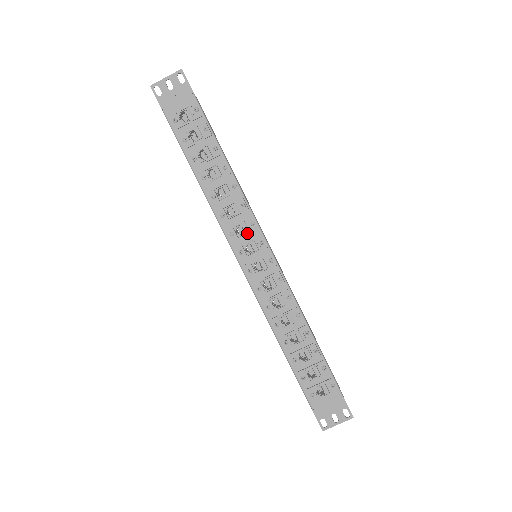
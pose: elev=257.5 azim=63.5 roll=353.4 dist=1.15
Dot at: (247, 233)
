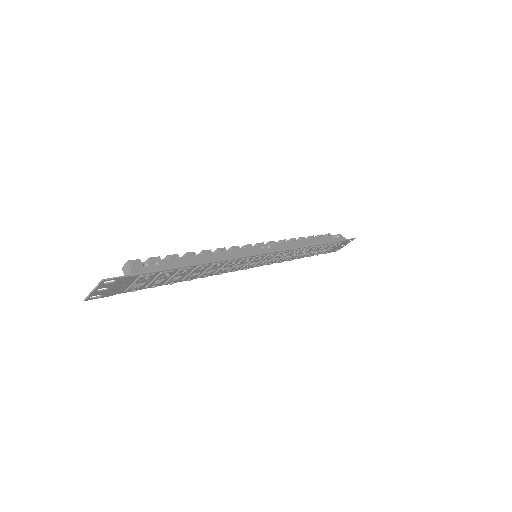
Dot at: (245, 263)
